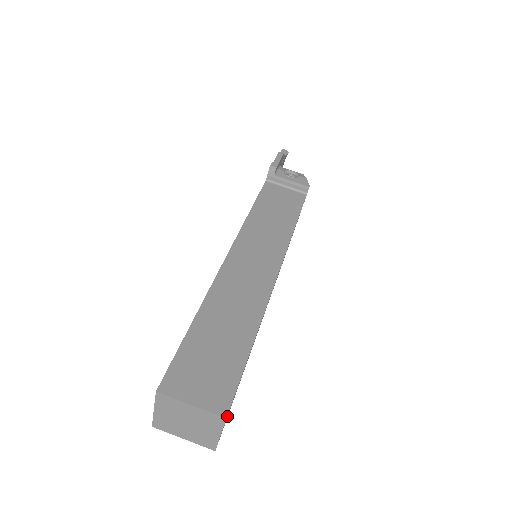
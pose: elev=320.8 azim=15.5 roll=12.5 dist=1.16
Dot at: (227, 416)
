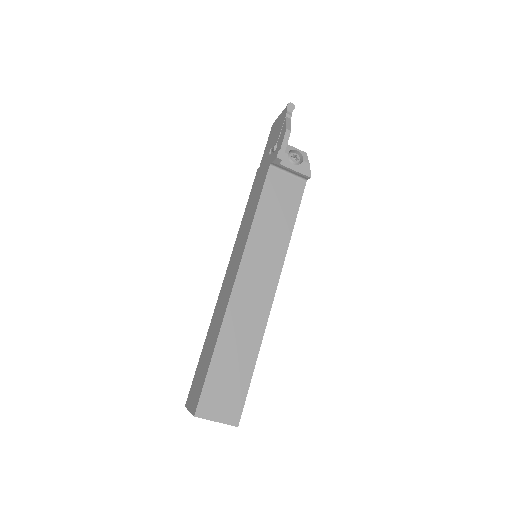
Dot at: occluded
